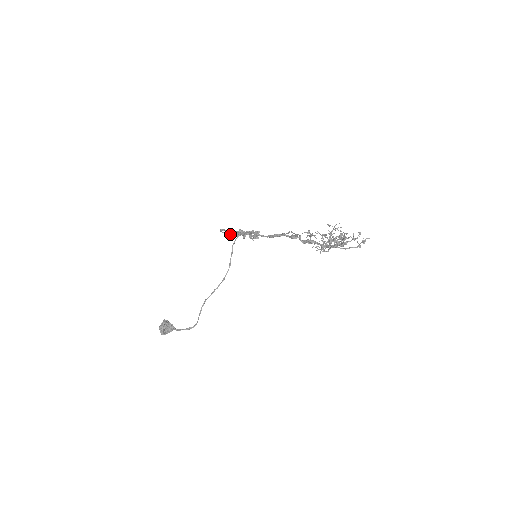
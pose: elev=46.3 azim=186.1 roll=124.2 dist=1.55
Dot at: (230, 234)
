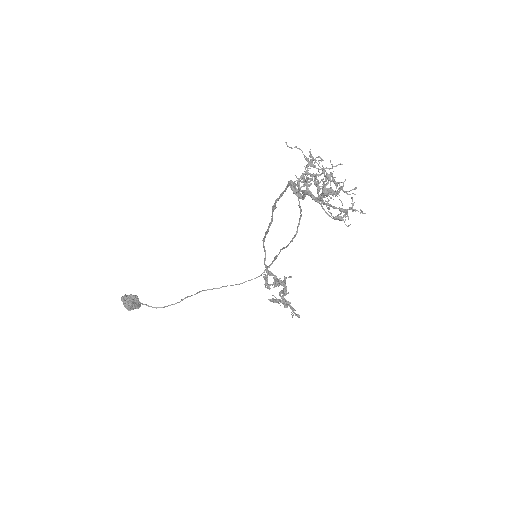
Dot at: (269, 271)
